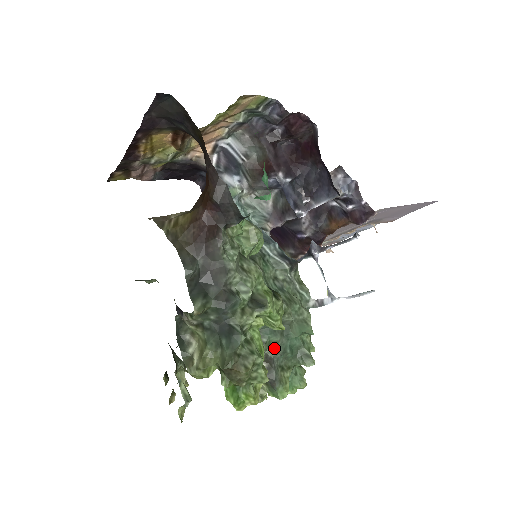
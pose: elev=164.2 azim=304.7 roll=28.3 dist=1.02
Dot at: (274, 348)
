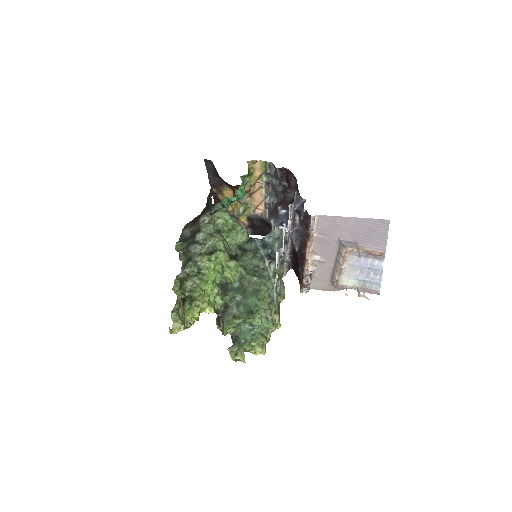
Dot at: (232, 300)
